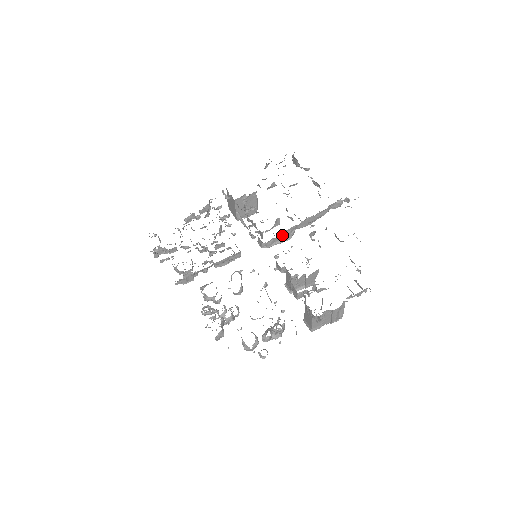
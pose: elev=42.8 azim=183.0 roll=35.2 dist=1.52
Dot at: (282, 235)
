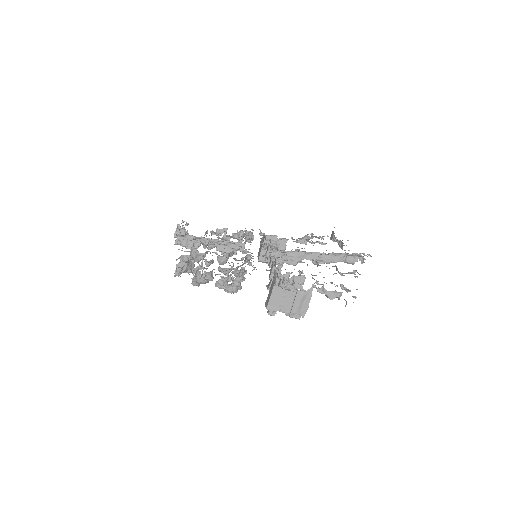
Dot at: (289, 254)
